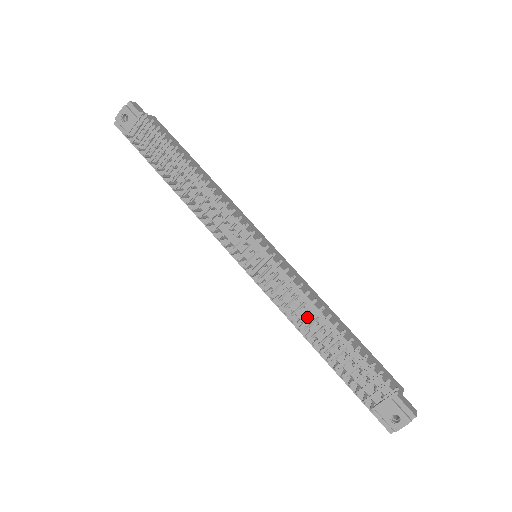
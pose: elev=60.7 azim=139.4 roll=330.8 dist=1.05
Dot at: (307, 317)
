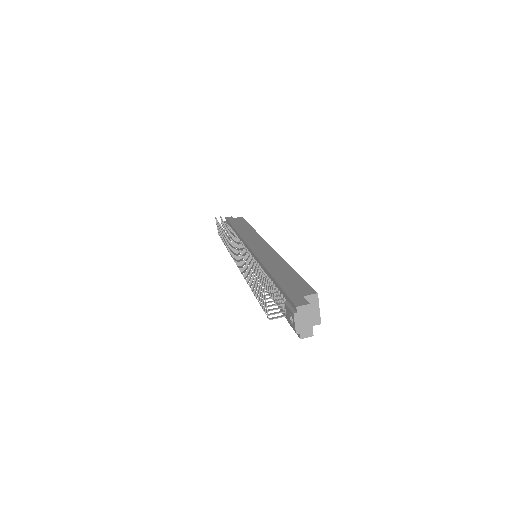
Dot at: occluded
